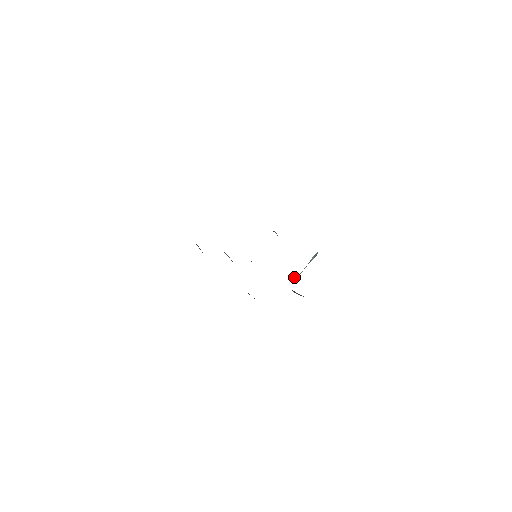
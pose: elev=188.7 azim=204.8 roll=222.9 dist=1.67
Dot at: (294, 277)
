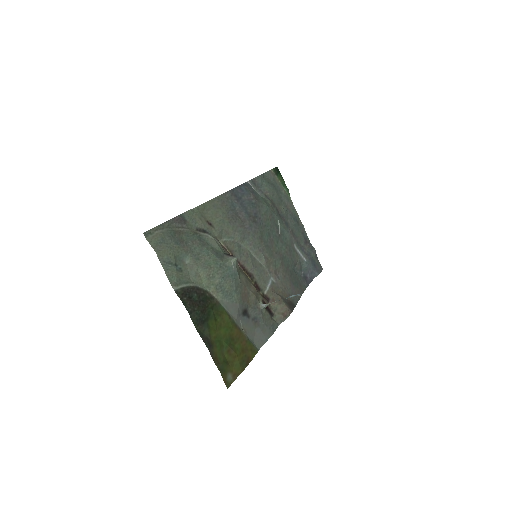
Dot at: (260, 303)
